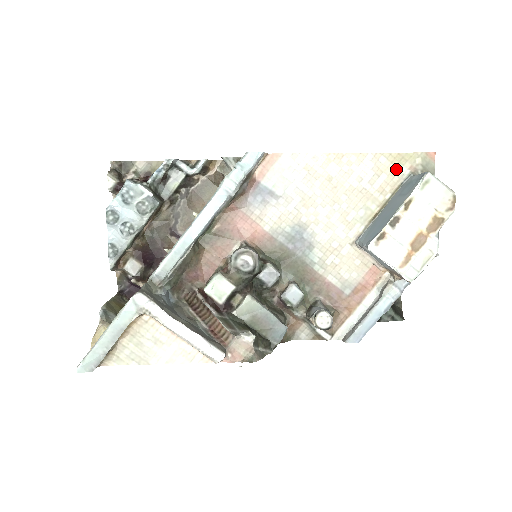
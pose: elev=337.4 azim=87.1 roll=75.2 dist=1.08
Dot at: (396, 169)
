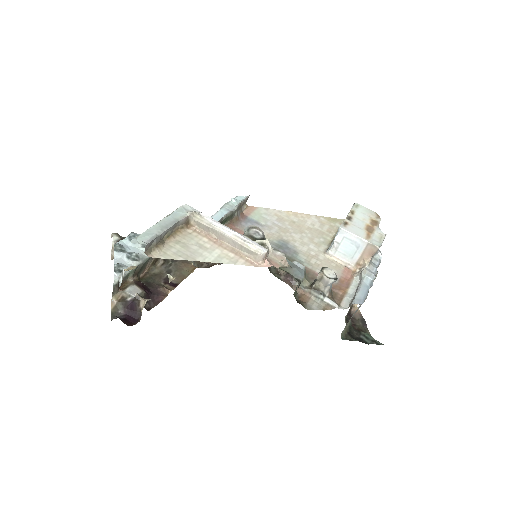
Dot at: (332, 224)
